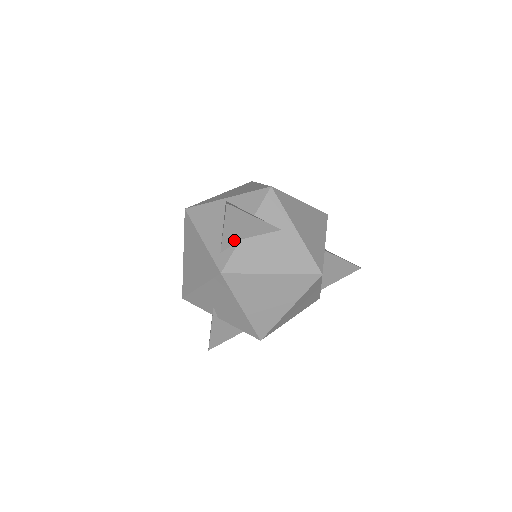
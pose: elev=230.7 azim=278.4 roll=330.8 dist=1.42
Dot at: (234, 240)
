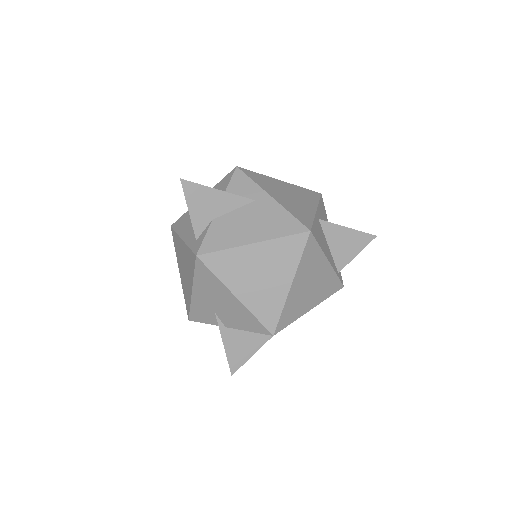
Dot at: (205, 222)
